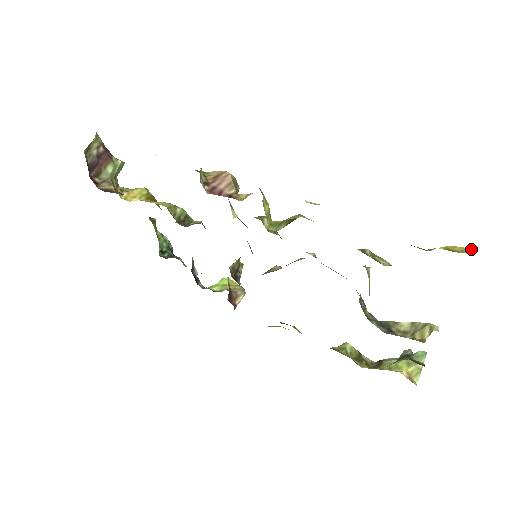
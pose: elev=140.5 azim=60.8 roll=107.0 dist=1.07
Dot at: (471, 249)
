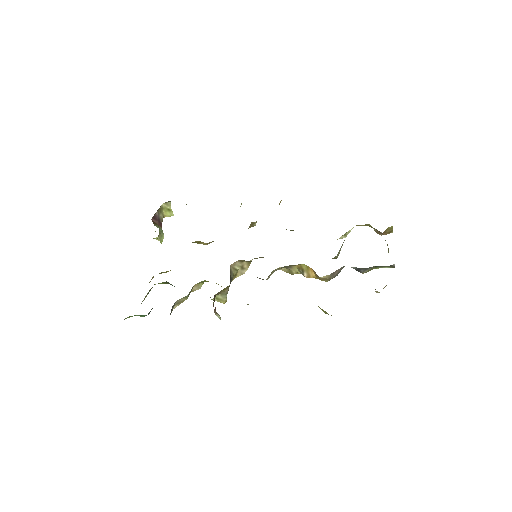
Dot at: occluded
